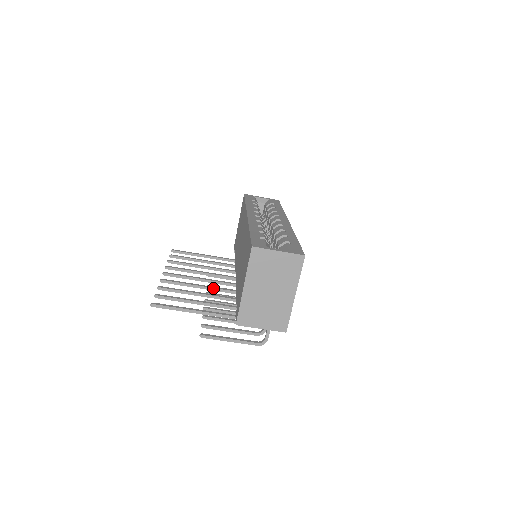
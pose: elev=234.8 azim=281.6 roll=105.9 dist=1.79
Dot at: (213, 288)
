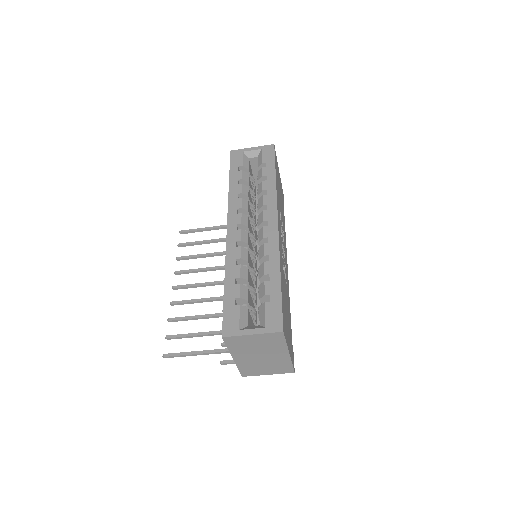
Dot at: occluded
